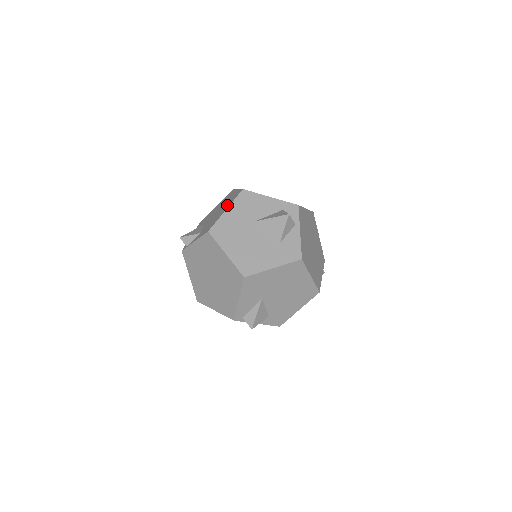
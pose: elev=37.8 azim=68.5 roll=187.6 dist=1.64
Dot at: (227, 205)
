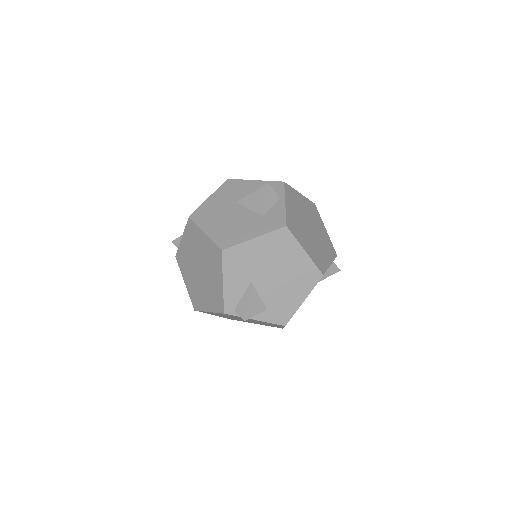
Dot at: occluded
